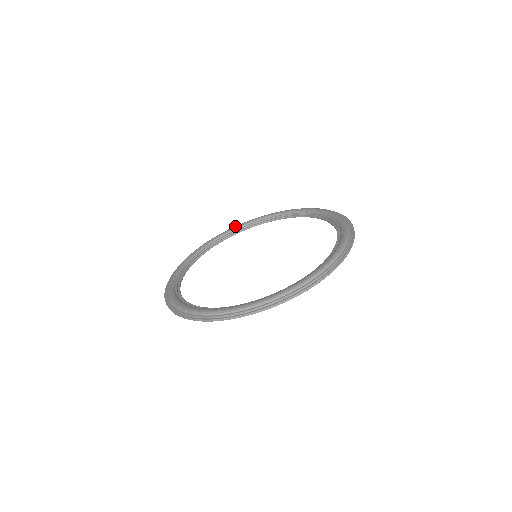
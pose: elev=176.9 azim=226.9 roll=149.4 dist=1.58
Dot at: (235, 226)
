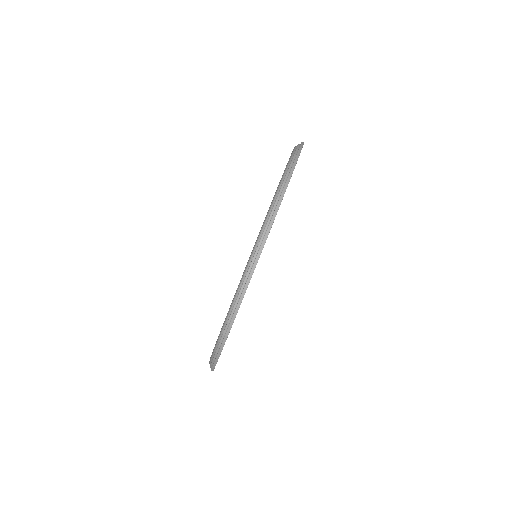
Dot at: occluded
